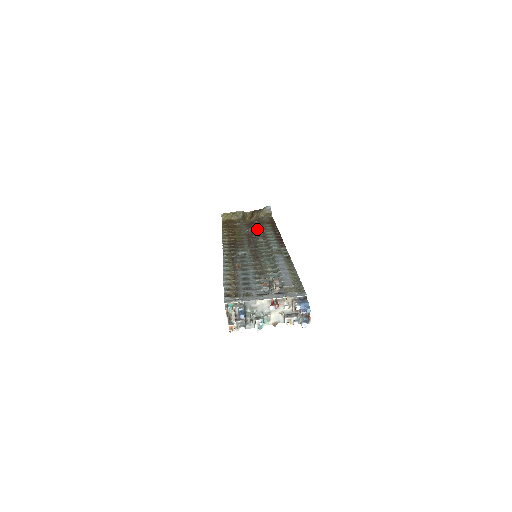
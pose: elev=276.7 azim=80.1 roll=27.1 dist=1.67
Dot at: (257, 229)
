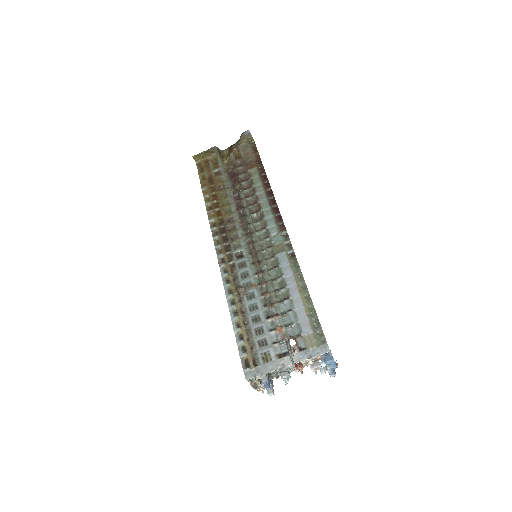
Dot at: (243, 184)
